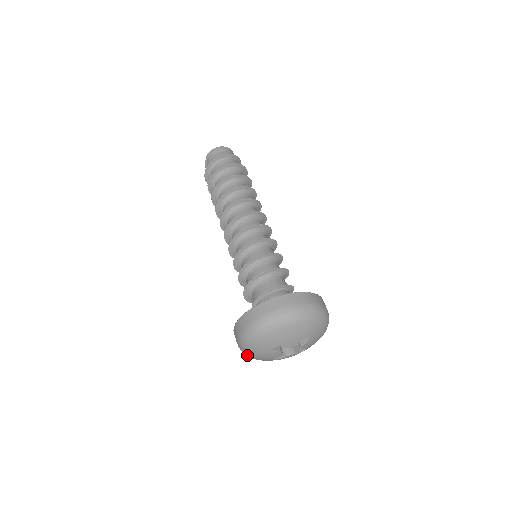
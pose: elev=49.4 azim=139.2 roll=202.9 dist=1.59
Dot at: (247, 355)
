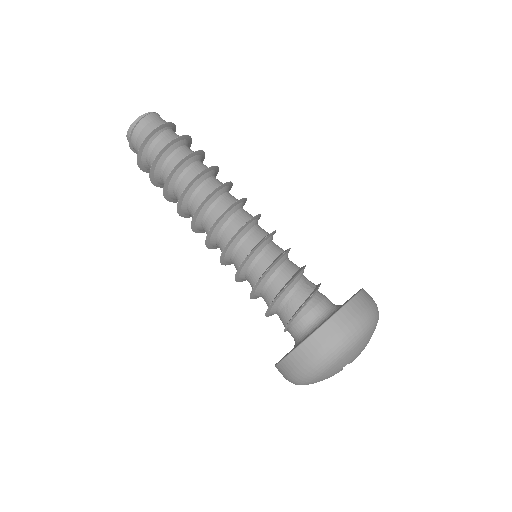
Dot at: occluded
